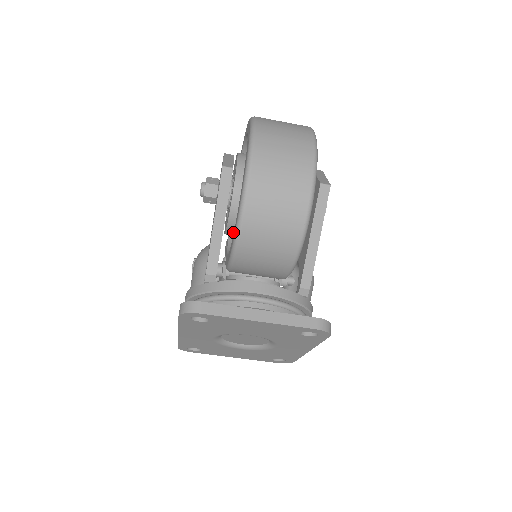
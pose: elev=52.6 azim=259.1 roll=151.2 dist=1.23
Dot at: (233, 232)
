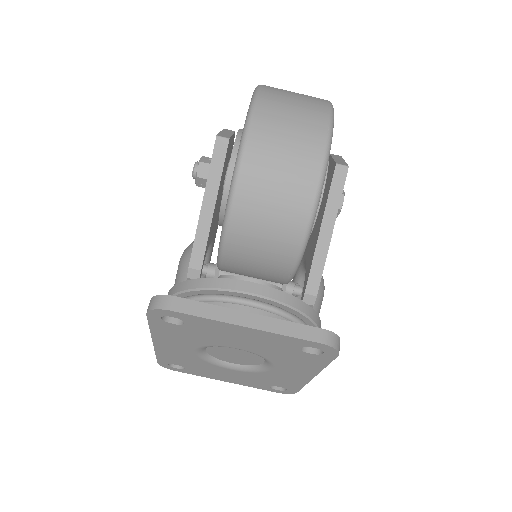
Dot at: occluded
